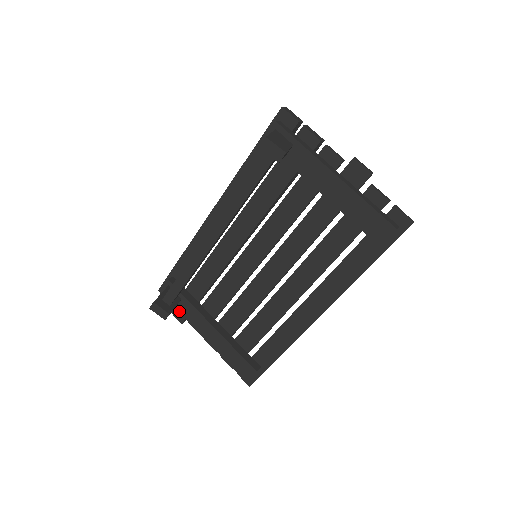
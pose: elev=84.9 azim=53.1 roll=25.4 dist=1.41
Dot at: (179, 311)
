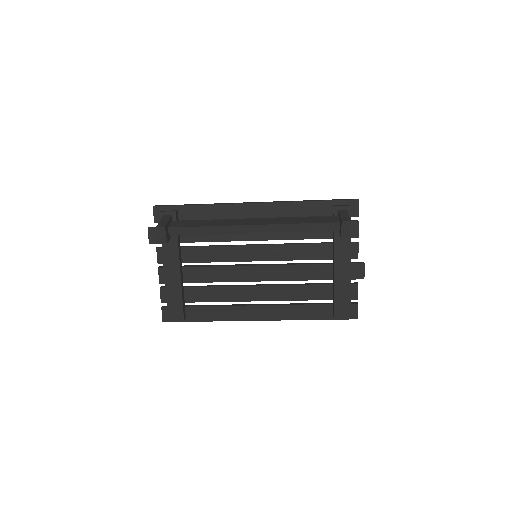
Dot at: occluded
